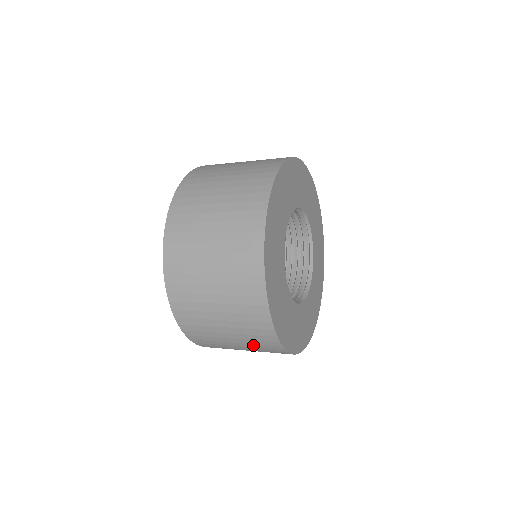
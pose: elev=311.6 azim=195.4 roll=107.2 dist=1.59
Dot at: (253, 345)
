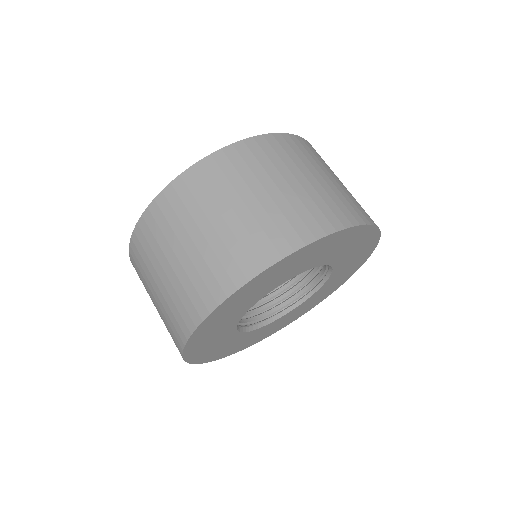
Dot at: occluded
